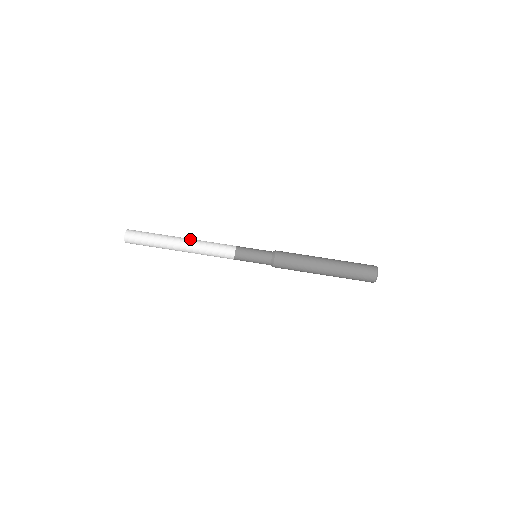
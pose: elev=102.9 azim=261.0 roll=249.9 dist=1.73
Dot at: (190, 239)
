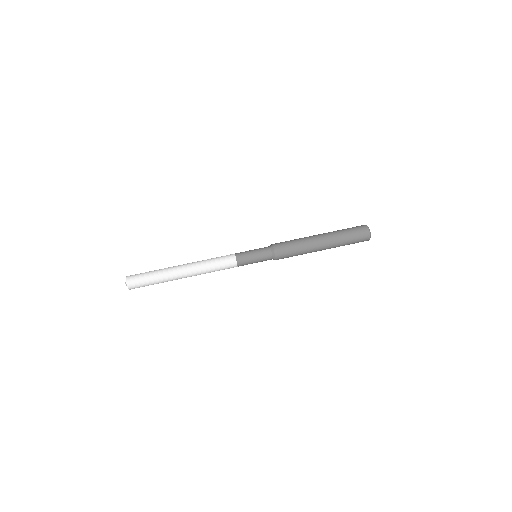
Dot at: occluded
